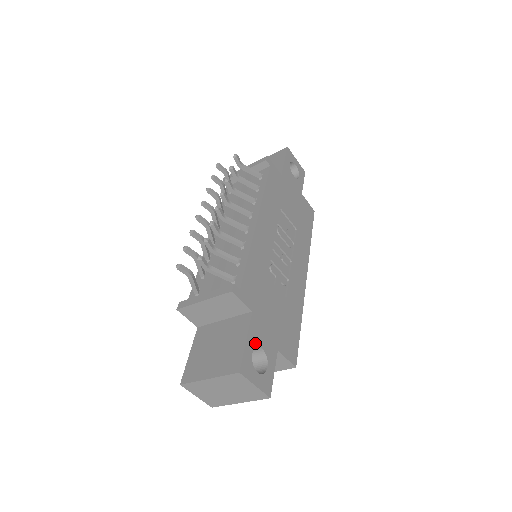
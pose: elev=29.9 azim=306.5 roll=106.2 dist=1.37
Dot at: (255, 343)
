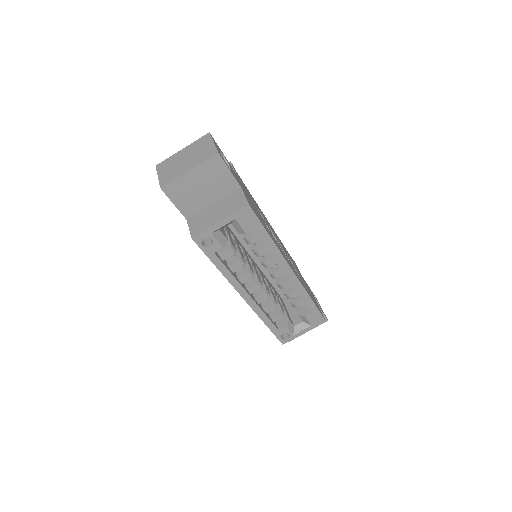
Dot at: (228, 163)
